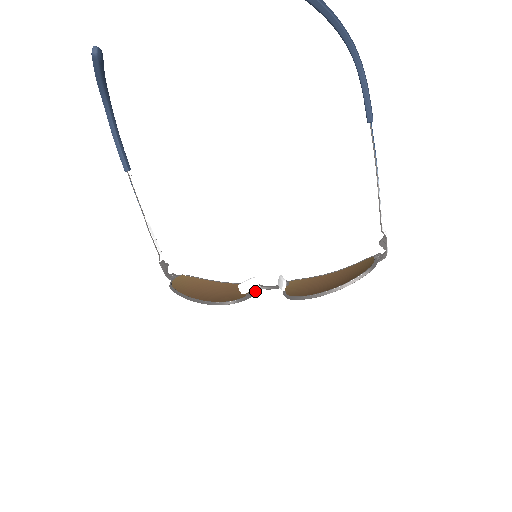
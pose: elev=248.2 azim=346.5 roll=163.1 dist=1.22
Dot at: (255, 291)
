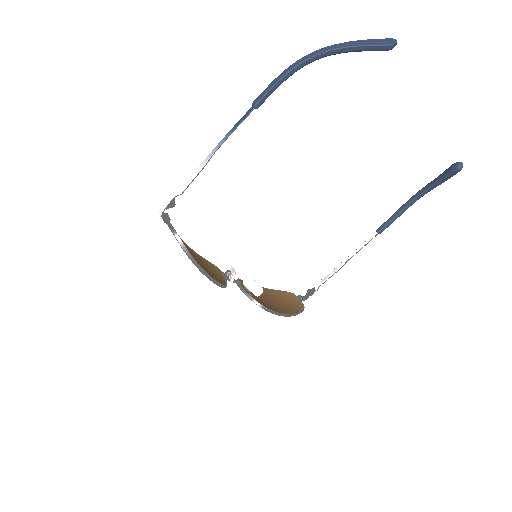
Dot at: (226, 278)
